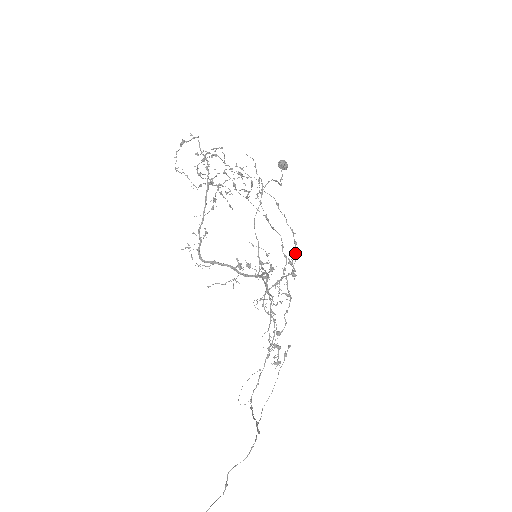
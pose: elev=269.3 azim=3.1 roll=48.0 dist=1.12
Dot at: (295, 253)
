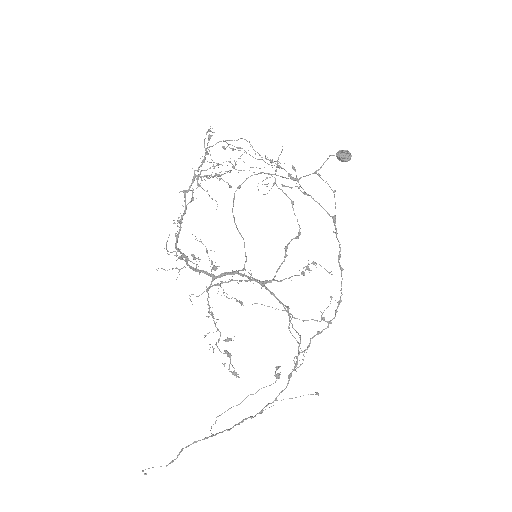
Dot at: (284, 260)
